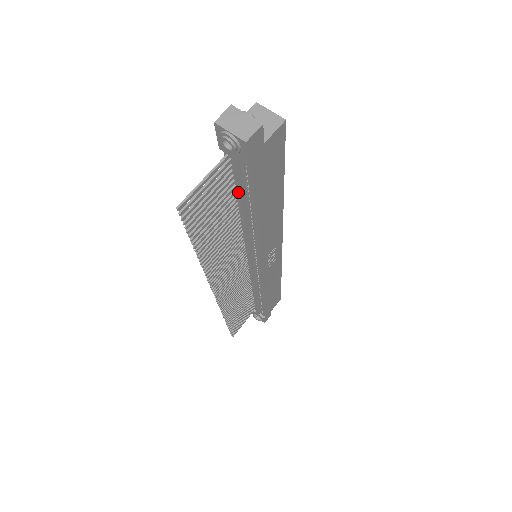
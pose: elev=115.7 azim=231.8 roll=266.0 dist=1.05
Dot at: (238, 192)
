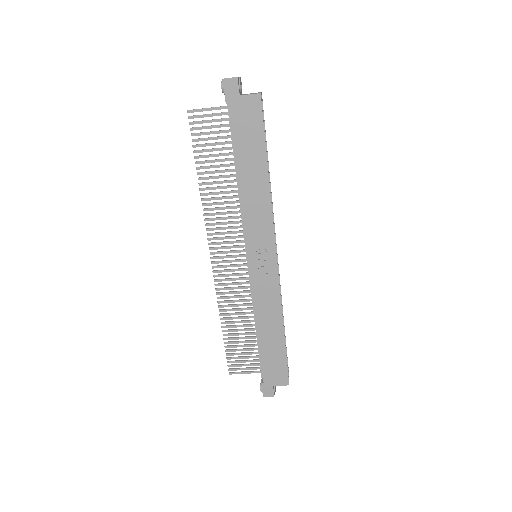
Dot at: (232, 142)
